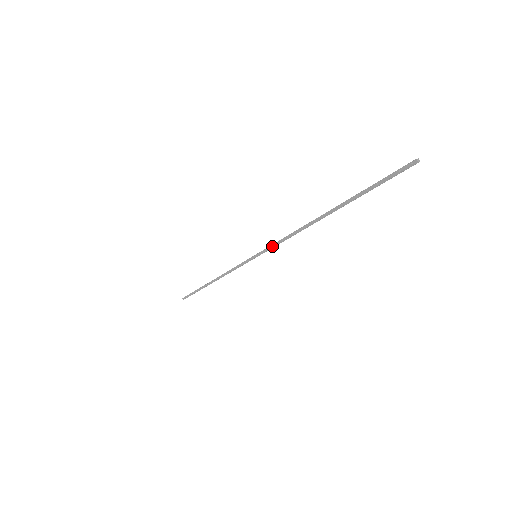
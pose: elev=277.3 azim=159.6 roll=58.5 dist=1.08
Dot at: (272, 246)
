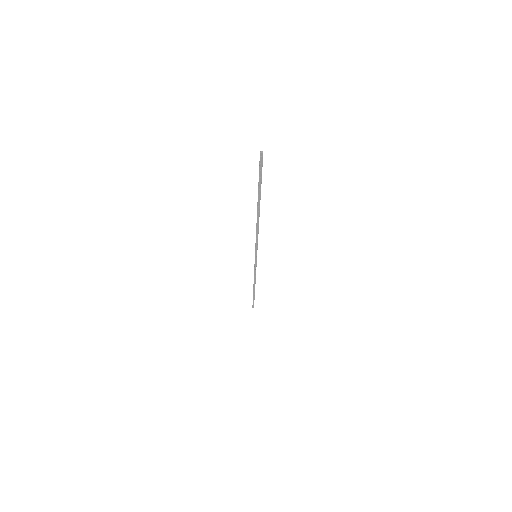
Dot at: (256, 245)
